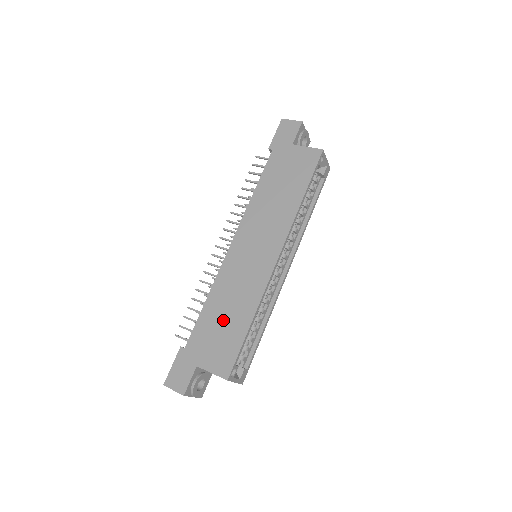
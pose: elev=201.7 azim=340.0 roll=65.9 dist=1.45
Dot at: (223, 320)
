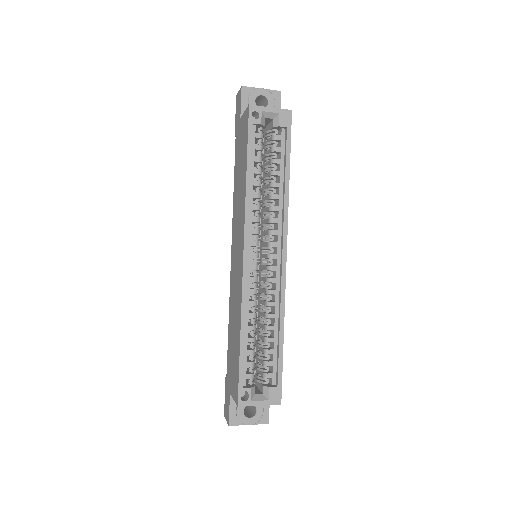
Dot at: (233, 340)
